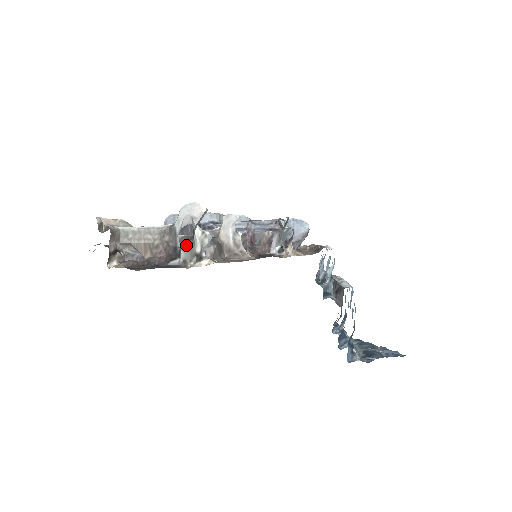
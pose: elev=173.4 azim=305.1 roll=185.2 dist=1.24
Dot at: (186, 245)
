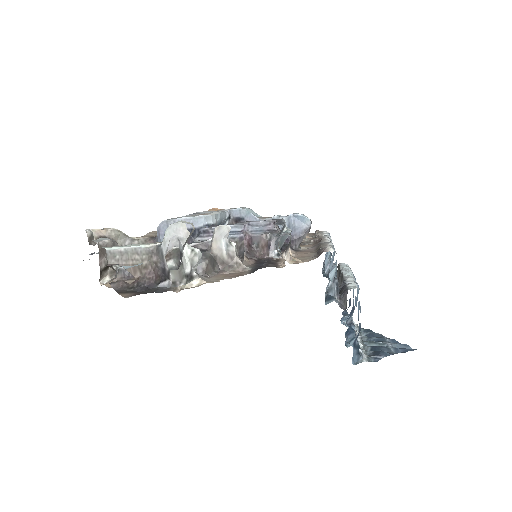
Dot at: (178, 259)
